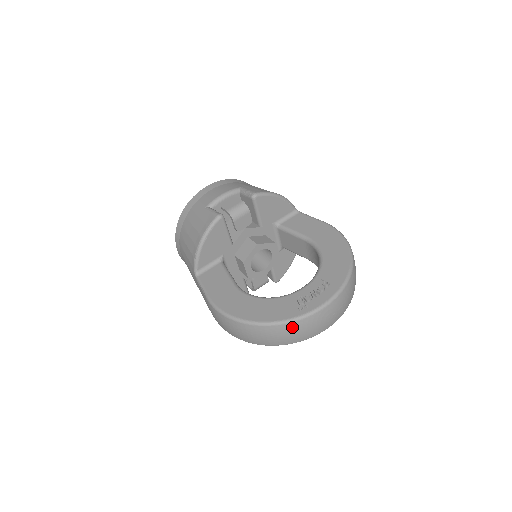
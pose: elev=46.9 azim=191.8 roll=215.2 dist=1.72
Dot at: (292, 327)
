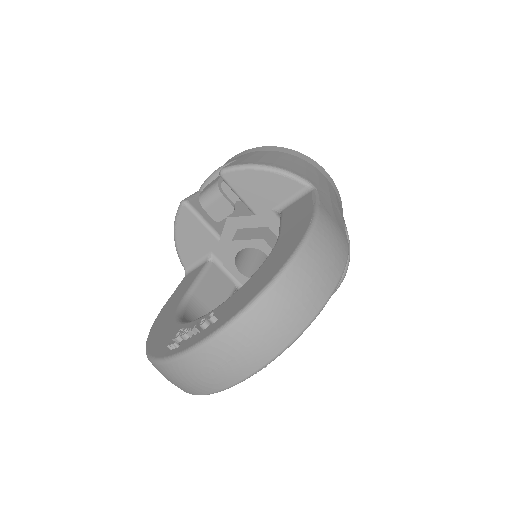
Dot at: (163, 371)
